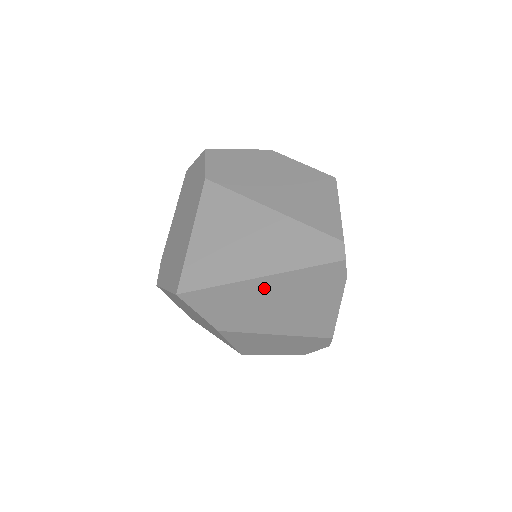
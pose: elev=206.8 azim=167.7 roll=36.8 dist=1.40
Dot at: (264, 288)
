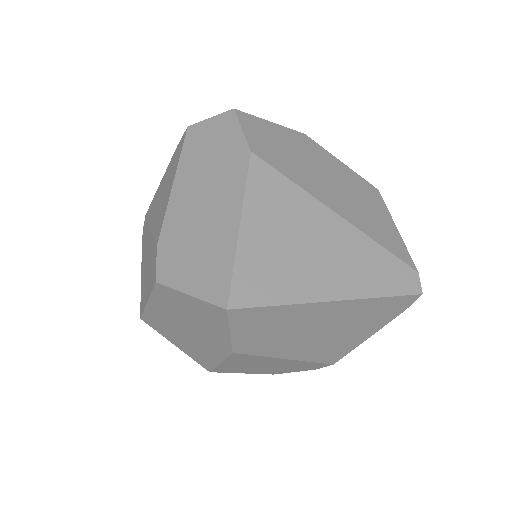
Dot at: (326, 312)
